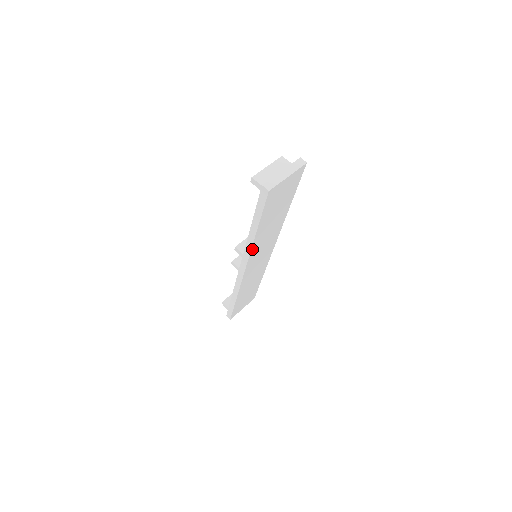
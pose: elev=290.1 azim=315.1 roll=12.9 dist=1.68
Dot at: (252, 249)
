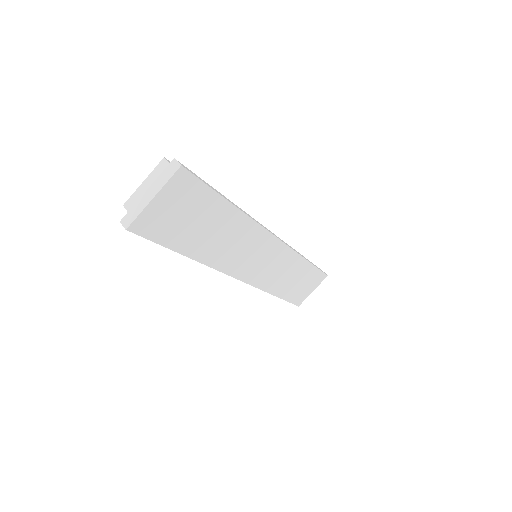
Dot at: (214, 266)
